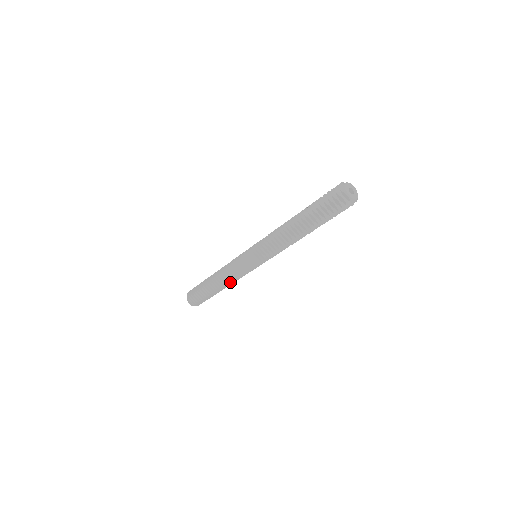
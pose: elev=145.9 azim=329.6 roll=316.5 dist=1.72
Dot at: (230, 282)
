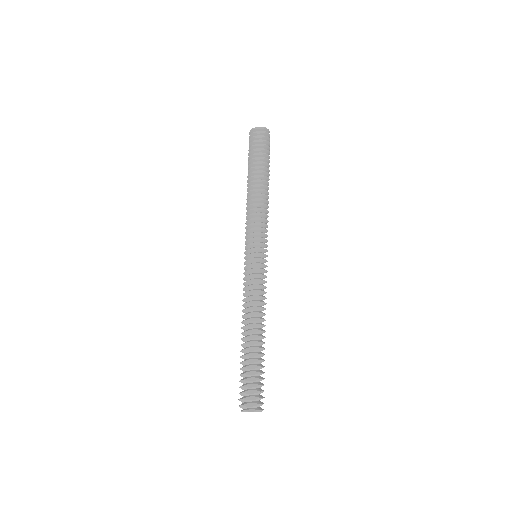
Dot at: (262, 308)
